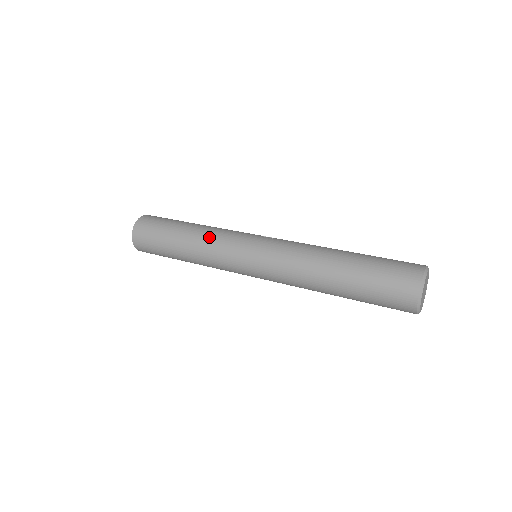
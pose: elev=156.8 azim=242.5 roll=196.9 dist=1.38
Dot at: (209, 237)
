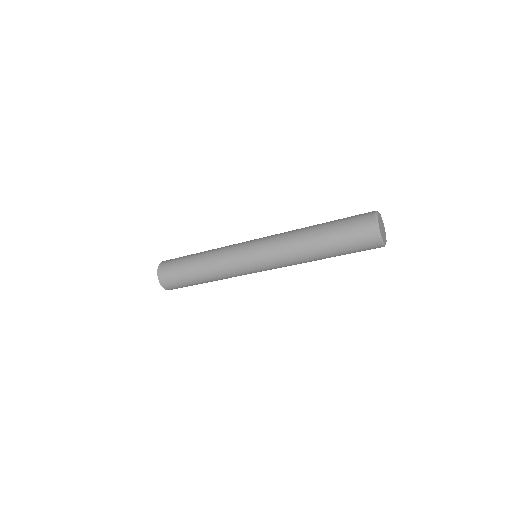
Dot at: (220, 248)
